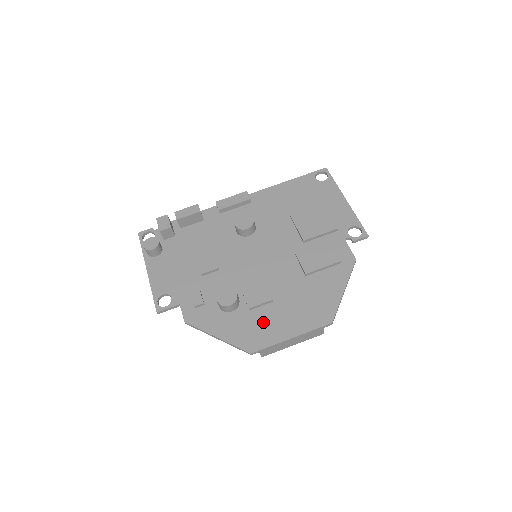
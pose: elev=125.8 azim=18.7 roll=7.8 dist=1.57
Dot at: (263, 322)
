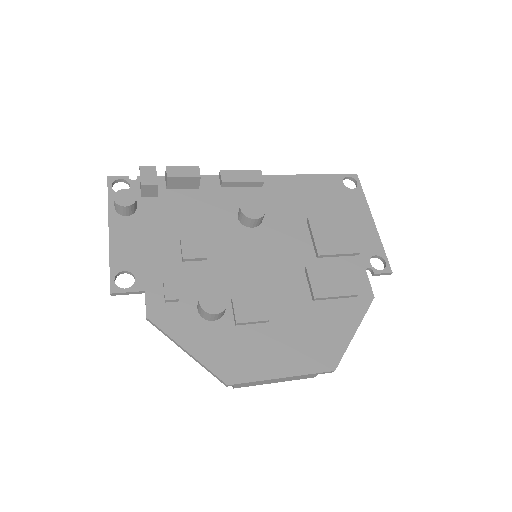
Dot at: (251, 346)
